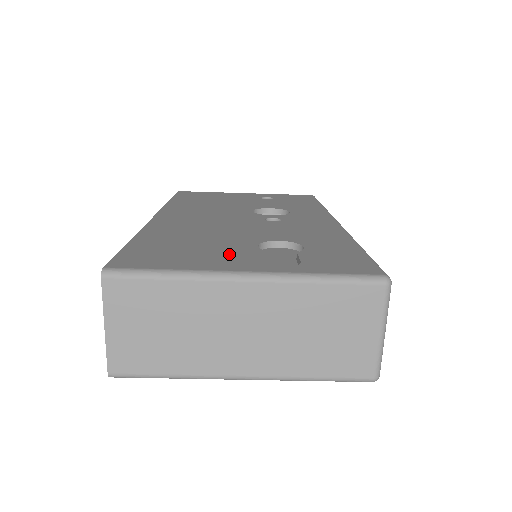
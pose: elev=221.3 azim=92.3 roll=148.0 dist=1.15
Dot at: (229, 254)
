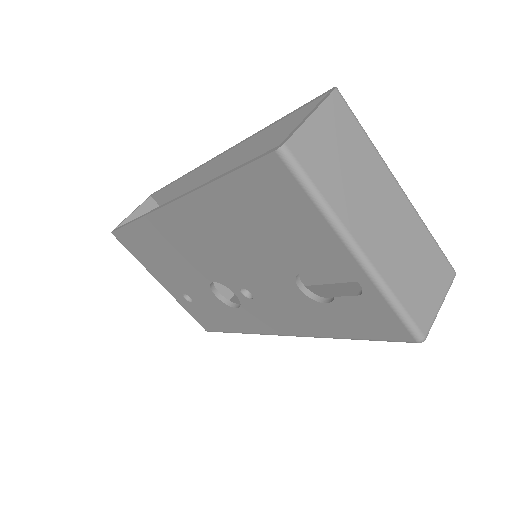
Dot at: occluded
